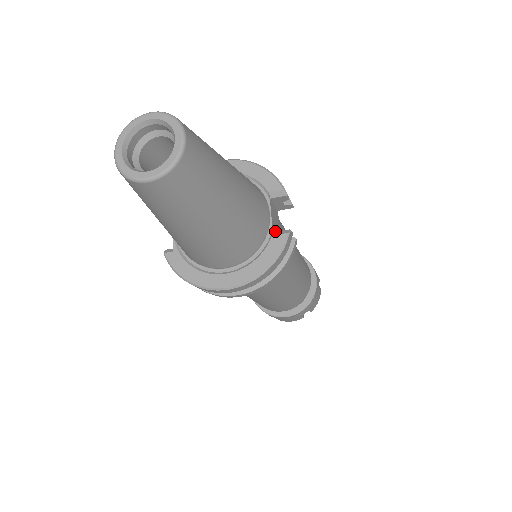
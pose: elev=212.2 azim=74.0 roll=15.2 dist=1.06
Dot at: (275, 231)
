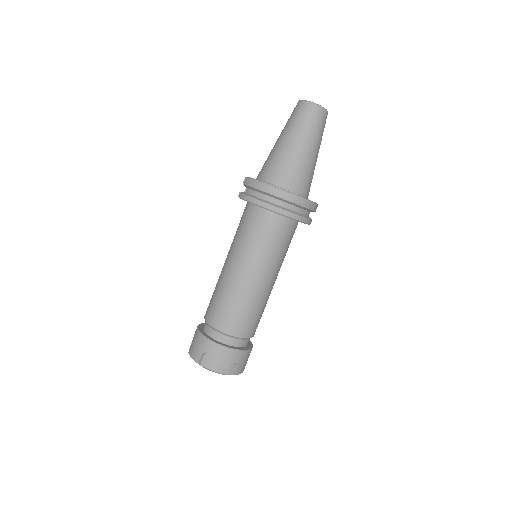
Dot at: occluded
